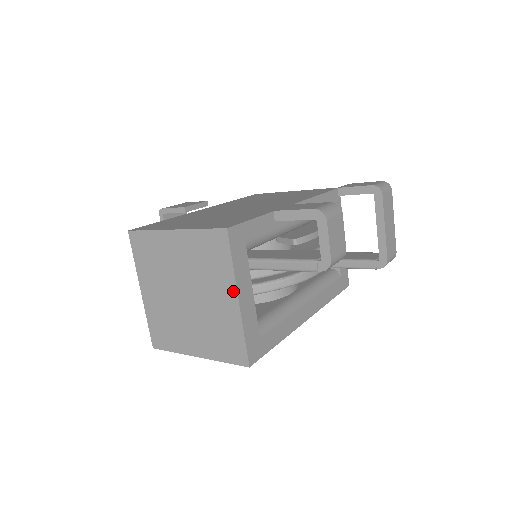
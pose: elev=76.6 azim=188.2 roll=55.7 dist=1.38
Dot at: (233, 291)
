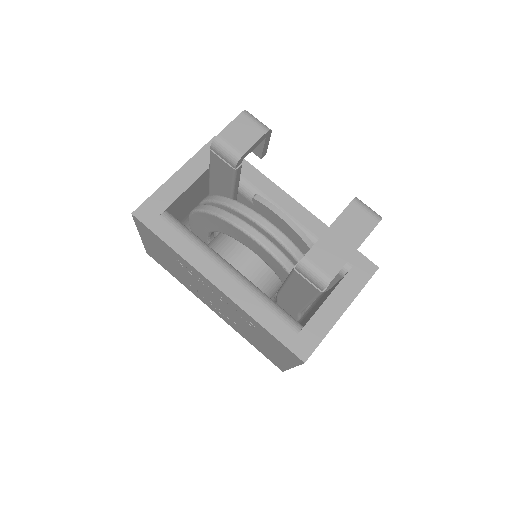
Dot at: (181, 170)
